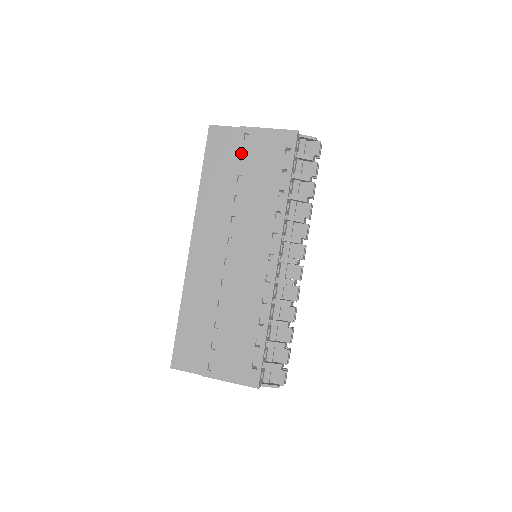
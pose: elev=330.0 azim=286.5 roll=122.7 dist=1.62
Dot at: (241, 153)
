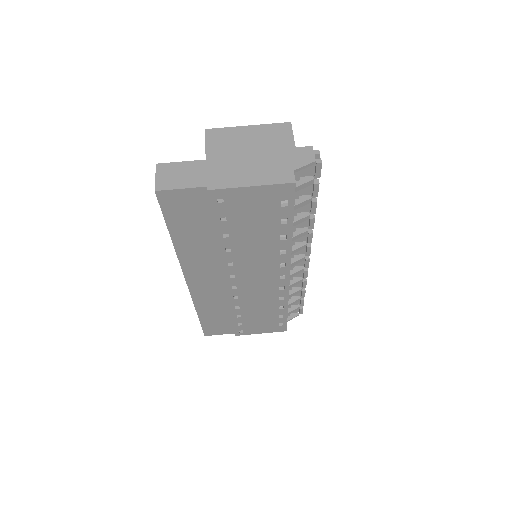
Dot at: (219, 215)
